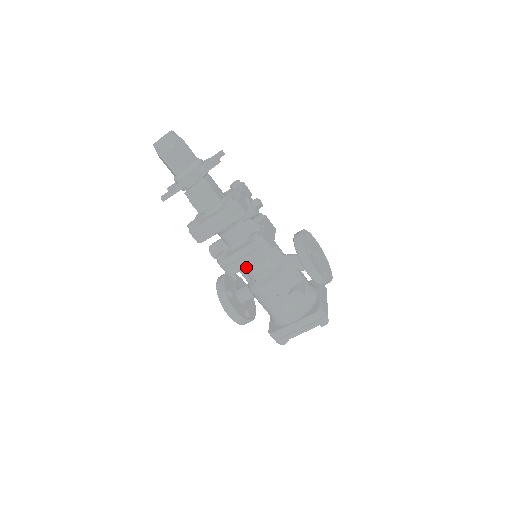
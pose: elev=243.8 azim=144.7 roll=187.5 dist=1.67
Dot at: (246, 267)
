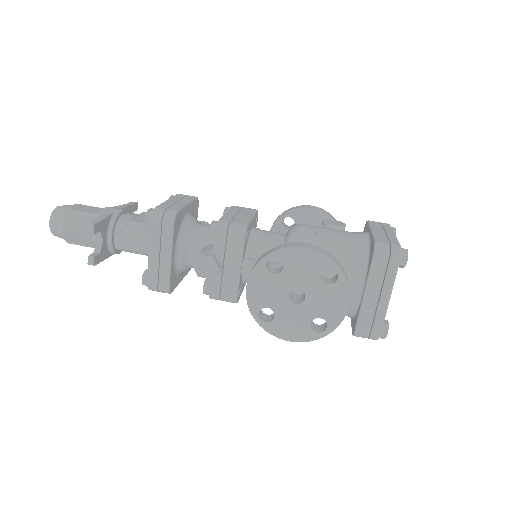
Dot at: (251, 219)
